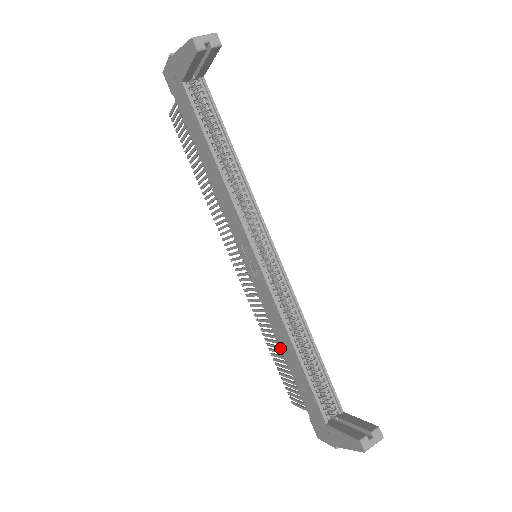
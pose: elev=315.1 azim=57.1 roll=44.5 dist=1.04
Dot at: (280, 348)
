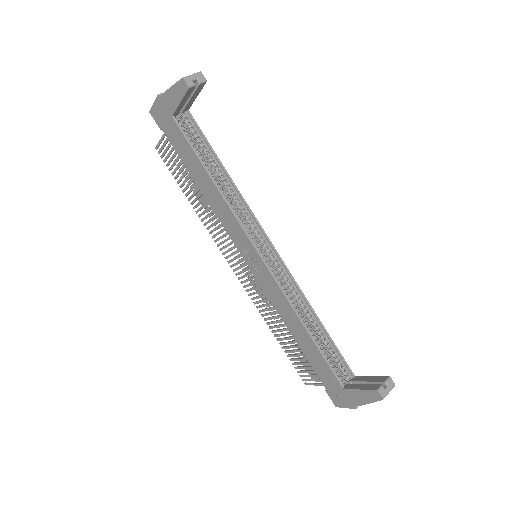
Dot at: (289, 334)
